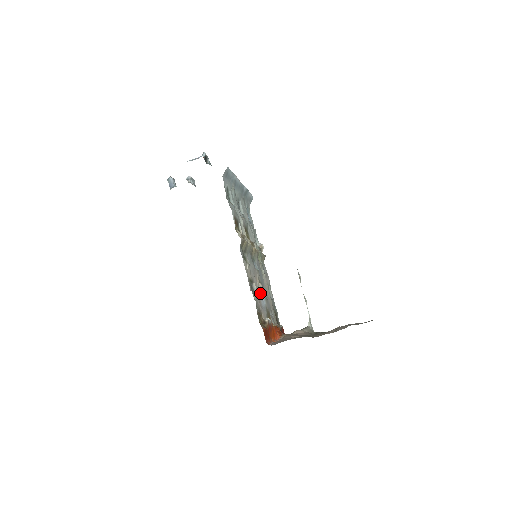
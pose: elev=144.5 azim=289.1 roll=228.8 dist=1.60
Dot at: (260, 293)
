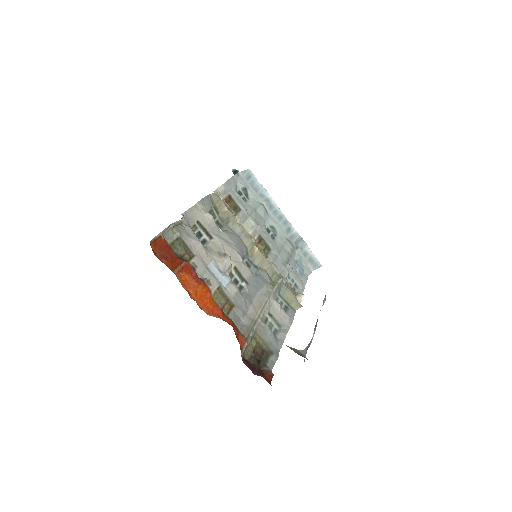
Dot at: (220, 261)
